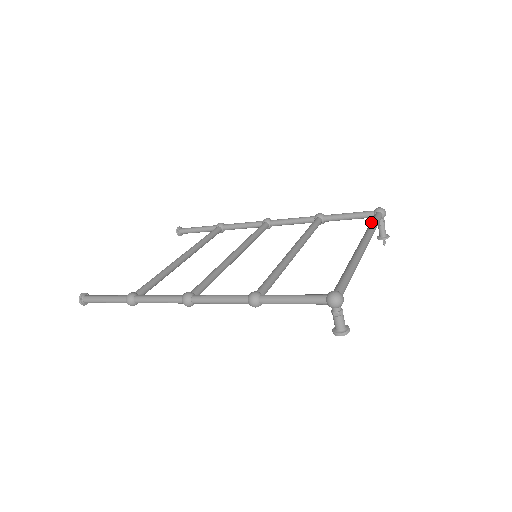
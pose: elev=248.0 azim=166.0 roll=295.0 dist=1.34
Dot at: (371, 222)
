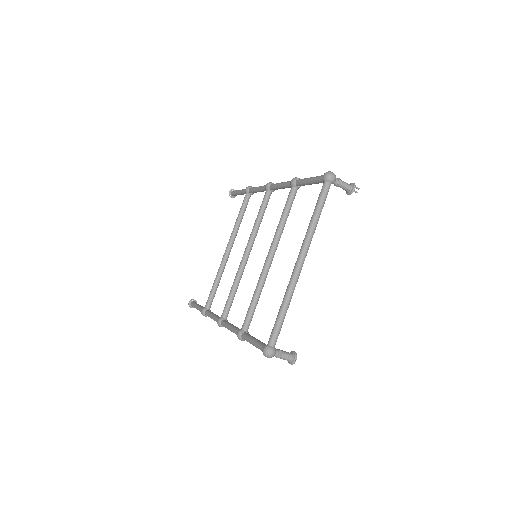
Dot at: (314, 209)
